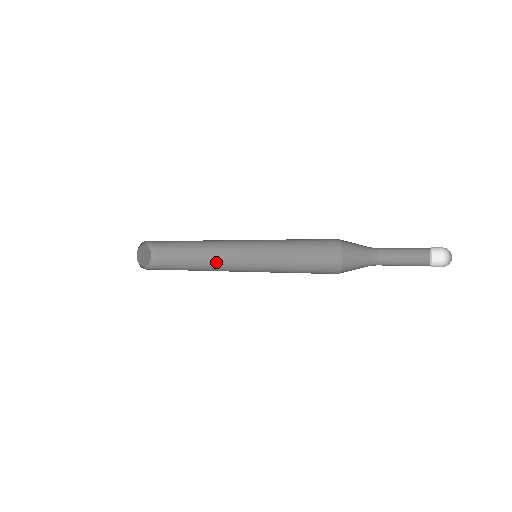
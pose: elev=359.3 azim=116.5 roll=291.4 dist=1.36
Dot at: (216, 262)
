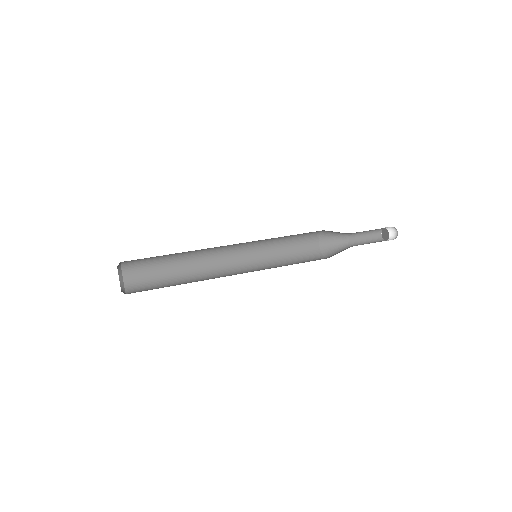
Dot at: (205, 272)
